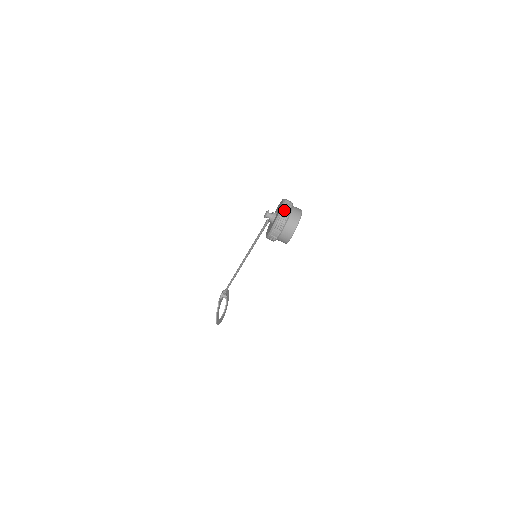
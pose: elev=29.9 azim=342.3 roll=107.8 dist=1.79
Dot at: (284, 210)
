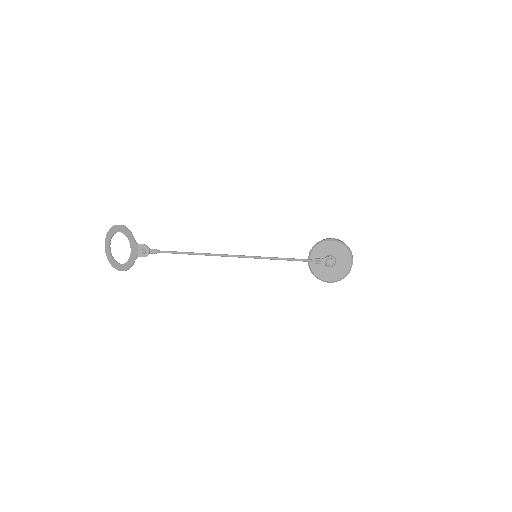
Dot at: occluded
